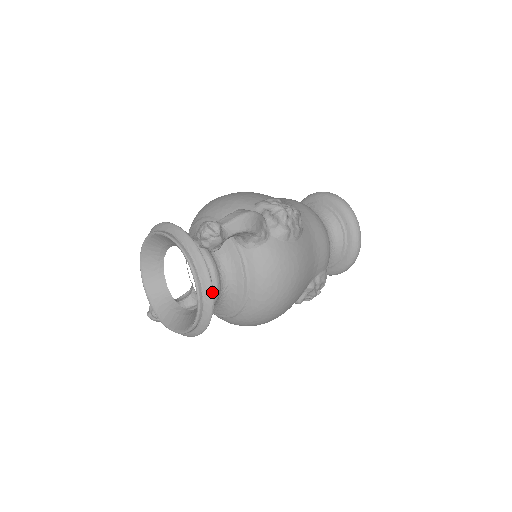
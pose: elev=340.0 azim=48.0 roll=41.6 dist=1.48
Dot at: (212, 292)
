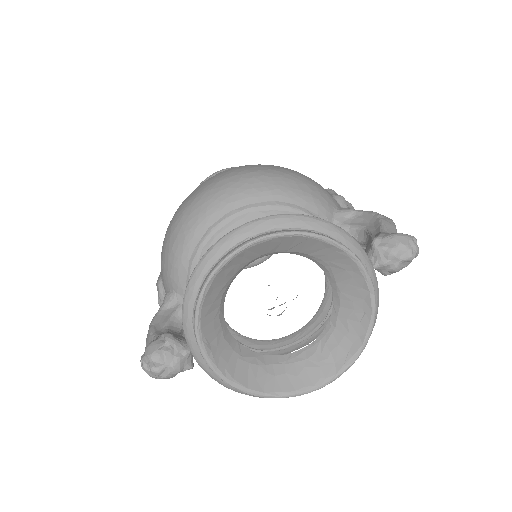
Dot at: occluded
